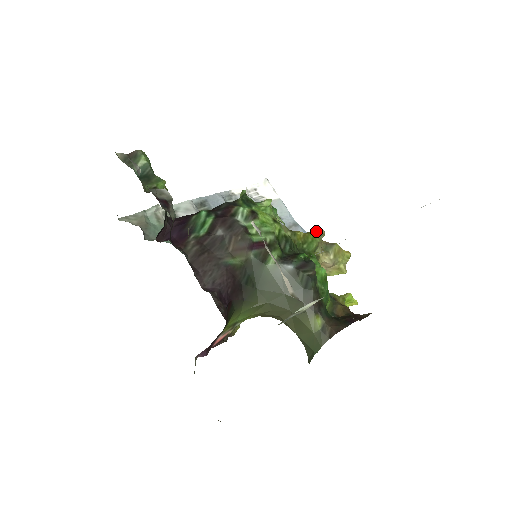
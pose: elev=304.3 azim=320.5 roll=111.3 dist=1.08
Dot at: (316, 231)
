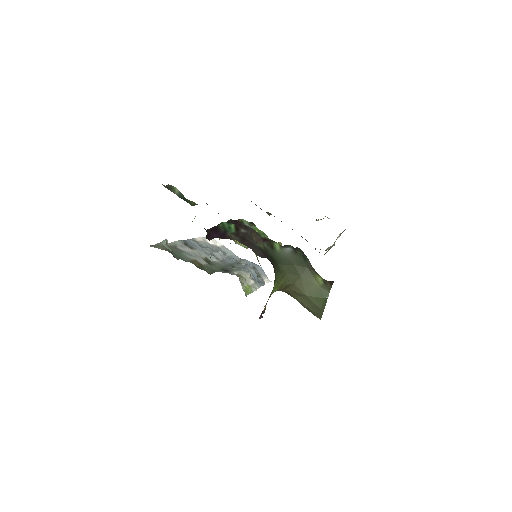
Dot at: occluded
